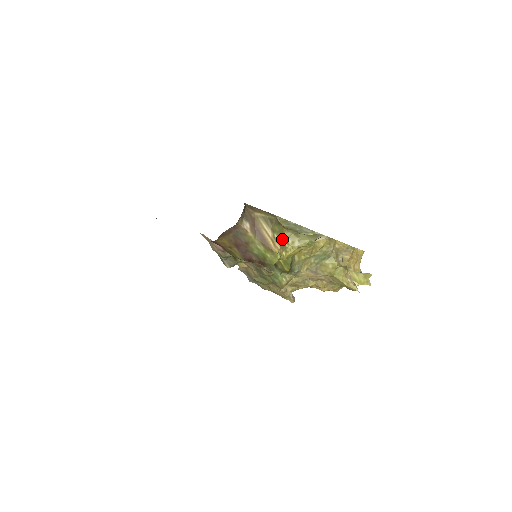
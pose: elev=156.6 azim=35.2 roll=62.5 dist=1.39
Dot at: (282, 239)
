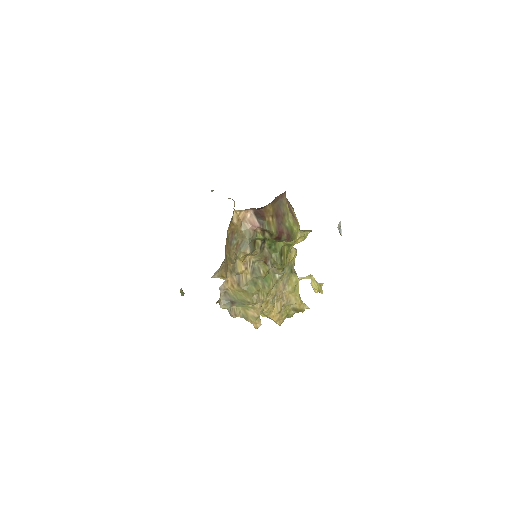
Dot at: occluded
